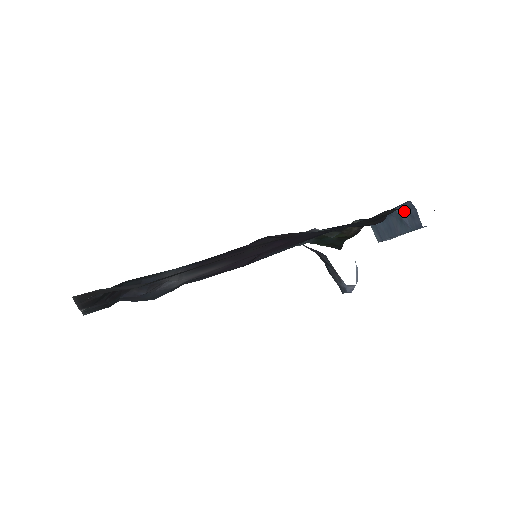
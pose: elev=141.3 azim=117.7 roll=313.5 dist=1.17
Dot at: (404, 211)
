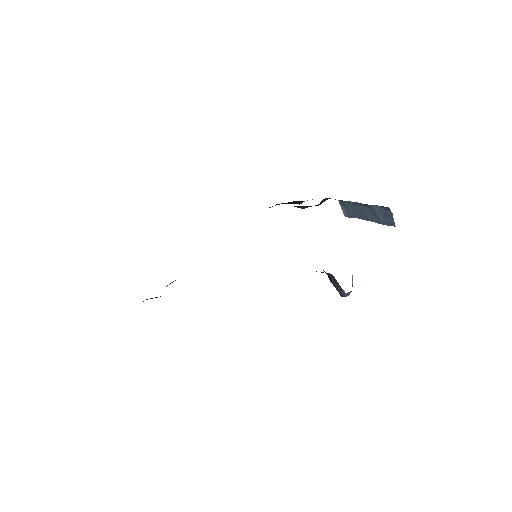
Dot at: (379, 208)
